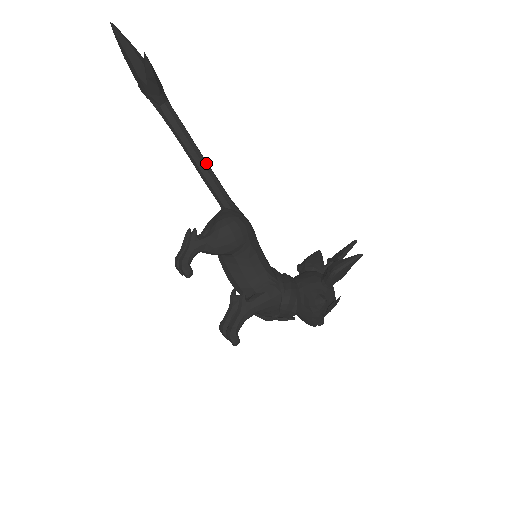
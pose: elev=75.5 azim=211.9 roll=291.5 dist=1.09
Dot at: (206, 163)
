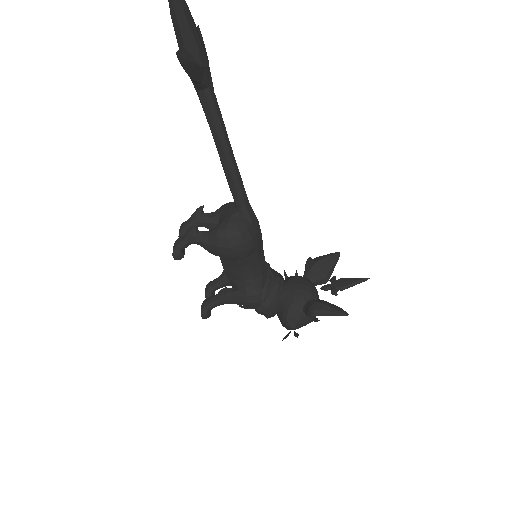
Dot at: (232, 164)
